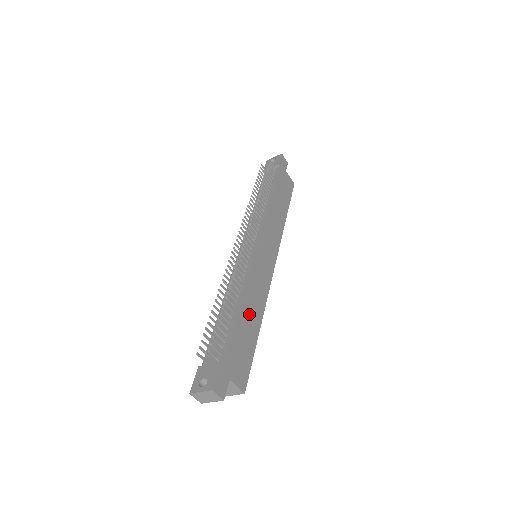
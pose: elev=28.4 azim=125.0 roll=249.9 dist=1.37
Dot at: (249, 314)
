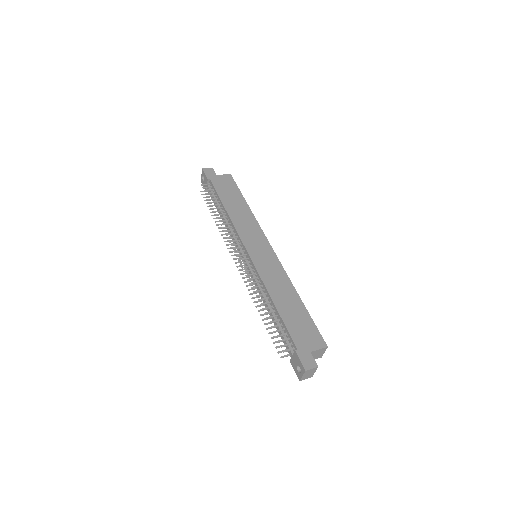
Dot at: (285, 300)
